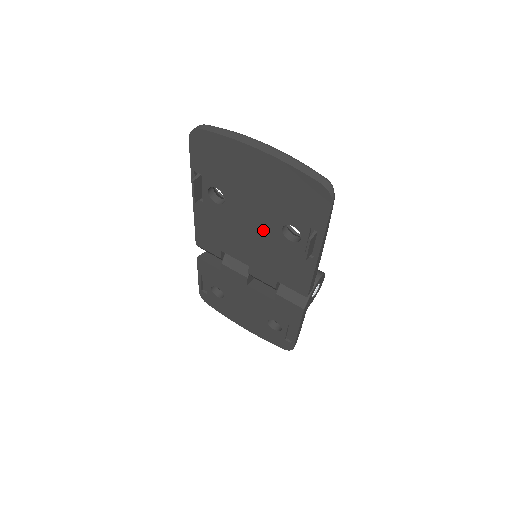
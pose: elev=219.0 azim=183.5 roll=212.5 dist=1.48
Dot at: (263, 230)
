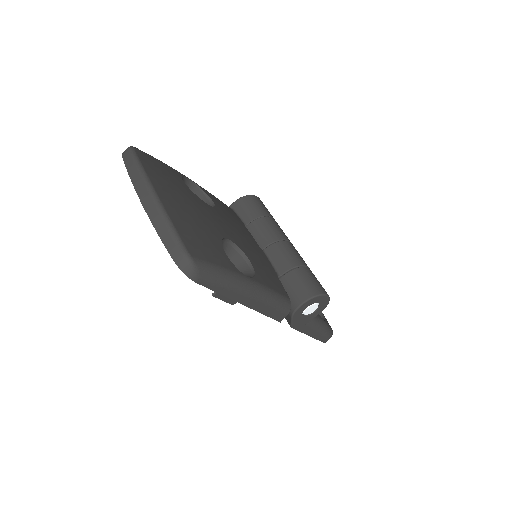
Dot at: occluded
